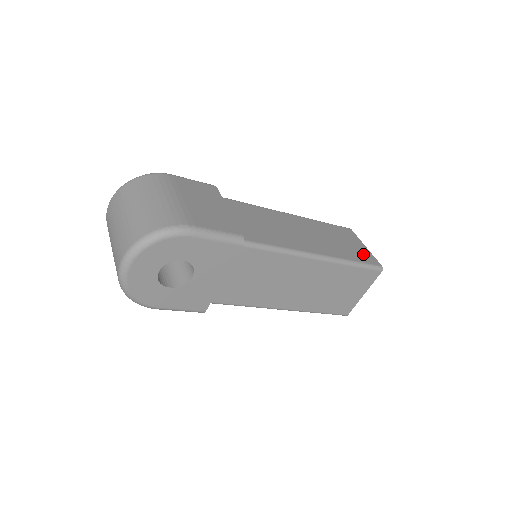
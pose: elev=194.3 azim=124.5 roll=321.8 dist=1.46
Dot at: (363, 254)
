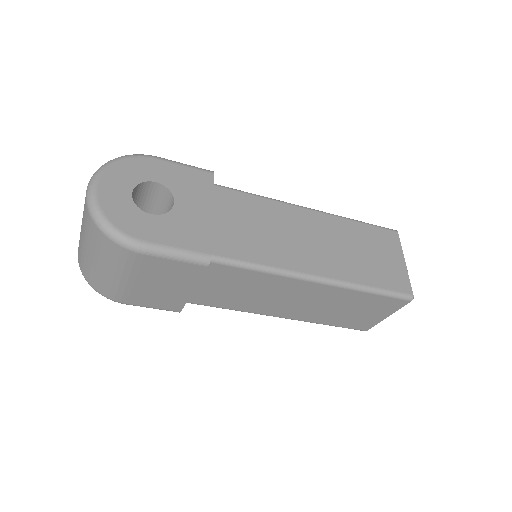
Dot at: occluded
